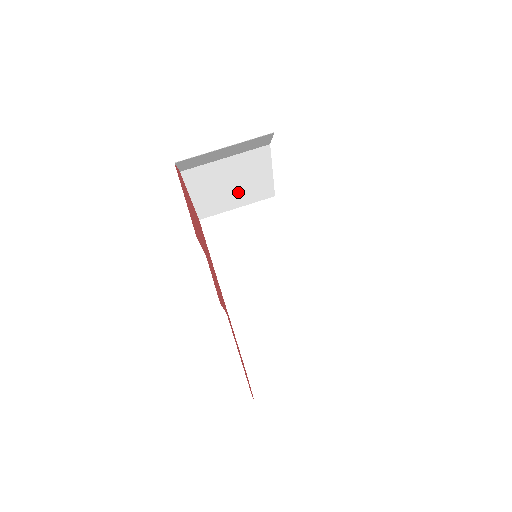
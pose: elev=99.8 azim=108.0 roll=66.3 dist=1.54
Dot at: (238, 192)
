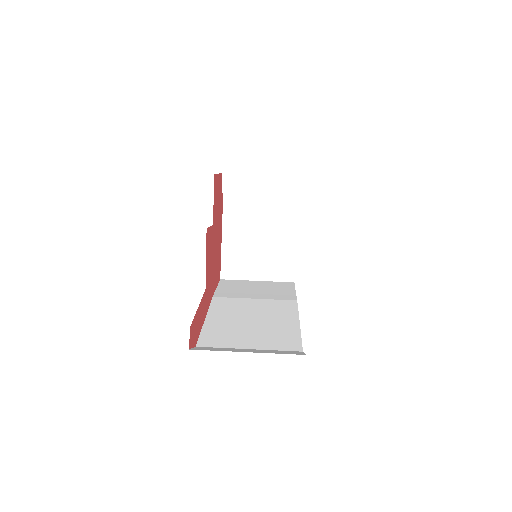
Dot at: (262, 258)
